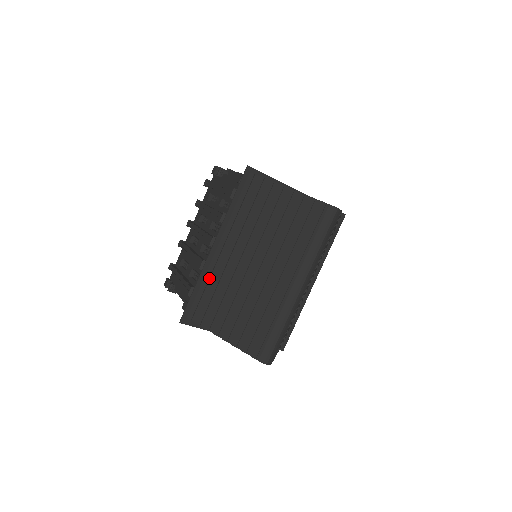
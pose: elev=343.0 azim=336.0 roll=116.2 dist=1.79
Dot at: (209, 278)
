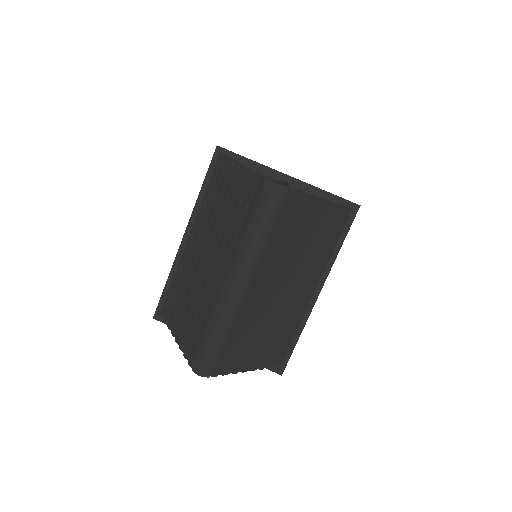
Dot at: (179, 272)
